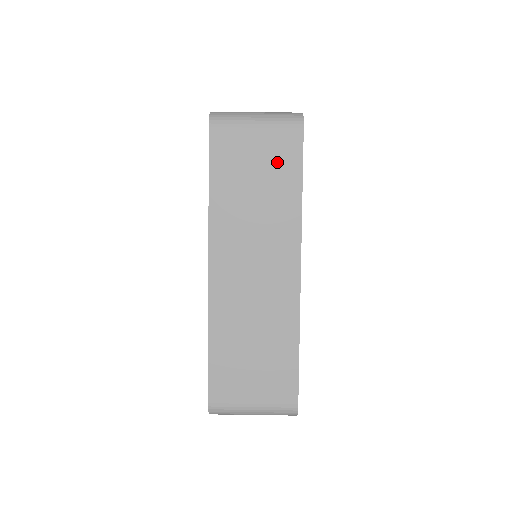
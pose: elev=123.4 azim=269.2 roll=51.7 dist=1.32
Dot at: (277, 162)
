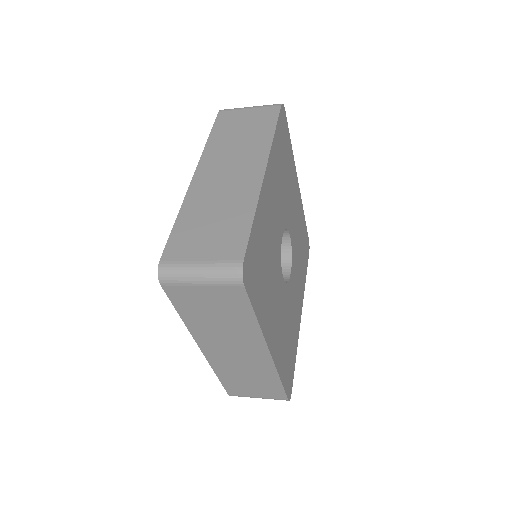
Dot at: (260, 121)
